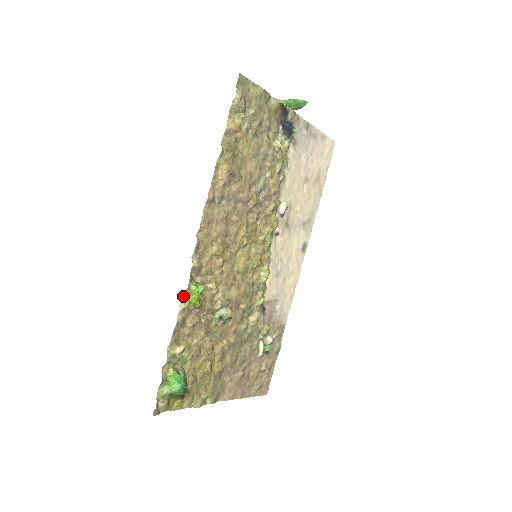
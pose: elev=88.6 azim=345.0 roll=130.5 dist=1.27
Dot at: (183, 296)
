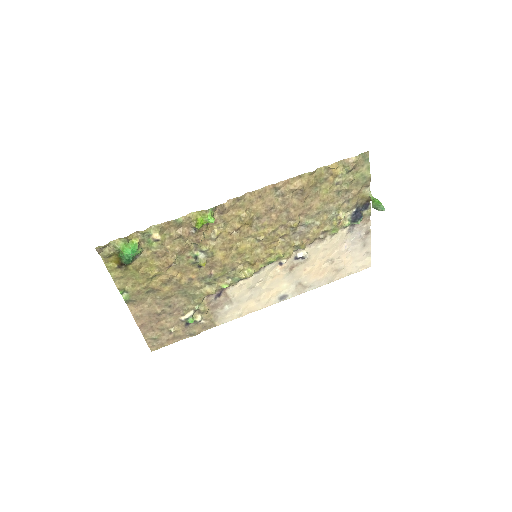
Dot at: (198, 211)
